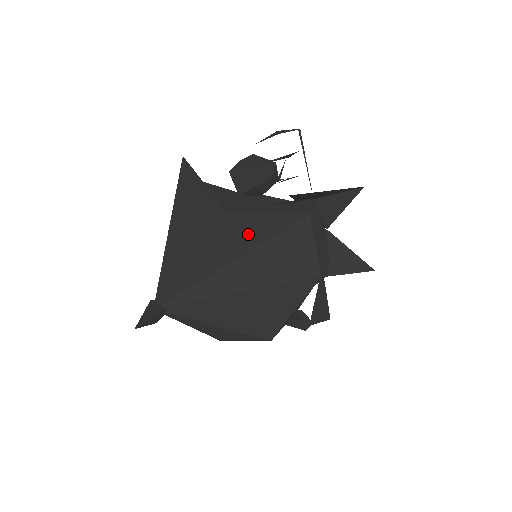
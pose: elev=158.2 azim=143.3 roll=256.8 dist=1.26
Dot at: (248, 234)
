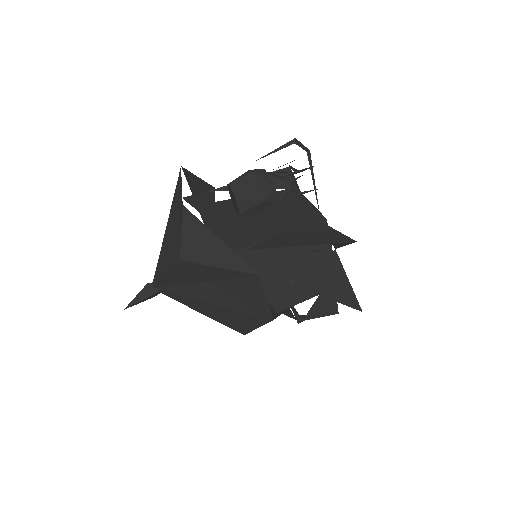
Dot at: (205, 273)
